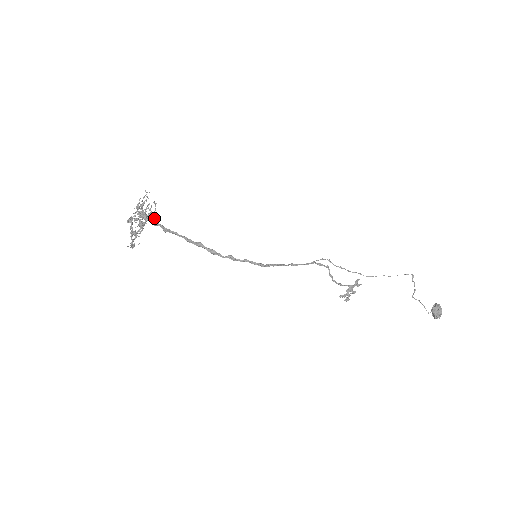
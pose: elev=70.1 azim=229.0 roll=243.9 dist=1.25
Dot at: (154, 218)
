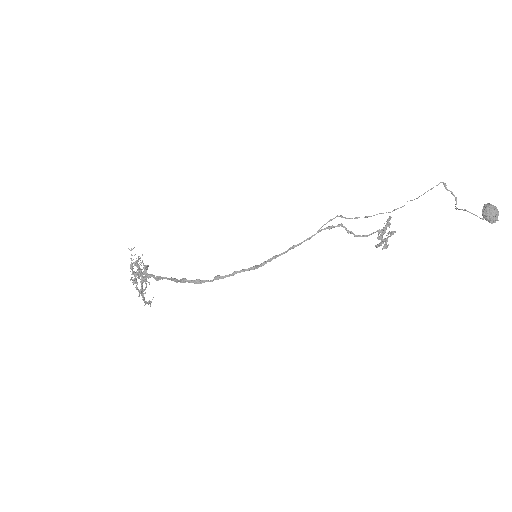
Dot at: (146, 271)
